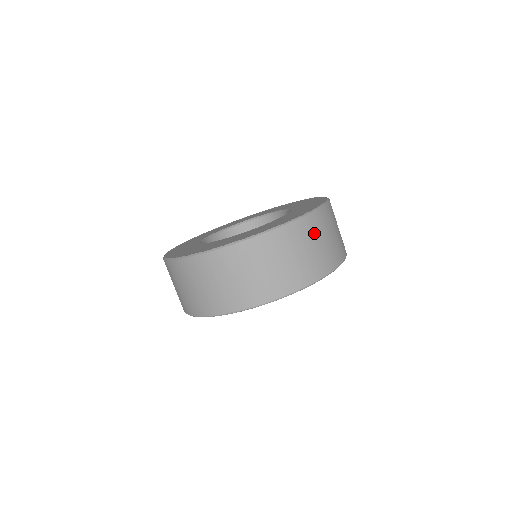
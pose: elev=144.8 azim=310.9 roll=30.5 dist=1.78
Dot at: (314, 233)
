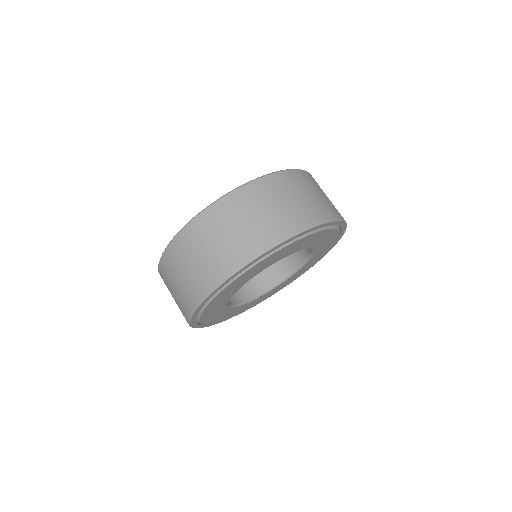
Dot at: (298, 185)
